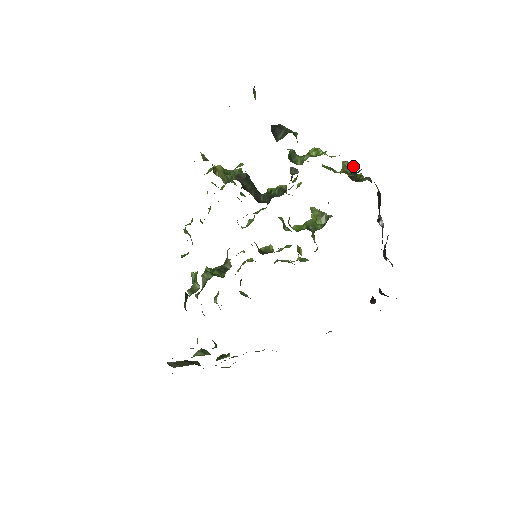
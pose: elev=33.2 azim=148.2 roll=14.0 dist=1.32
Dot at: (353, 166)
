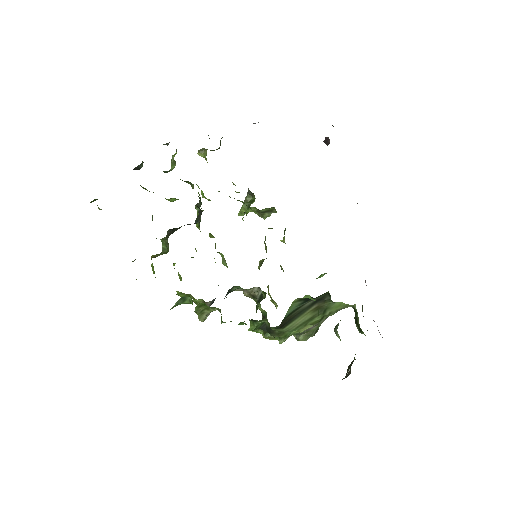
Dot at: occluded
